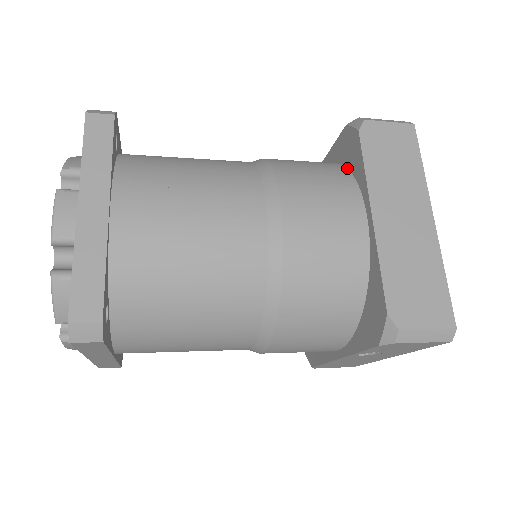
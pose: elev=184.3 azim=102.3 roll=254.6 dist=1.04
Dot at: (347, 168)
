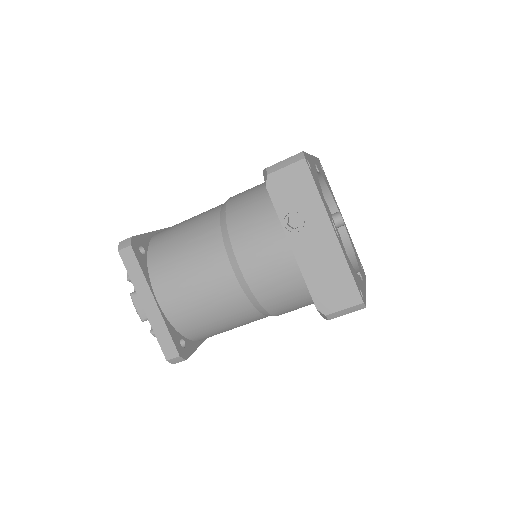
Dot at: occluded
